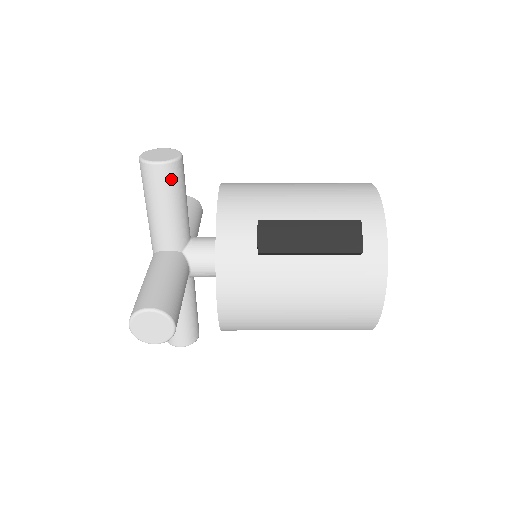
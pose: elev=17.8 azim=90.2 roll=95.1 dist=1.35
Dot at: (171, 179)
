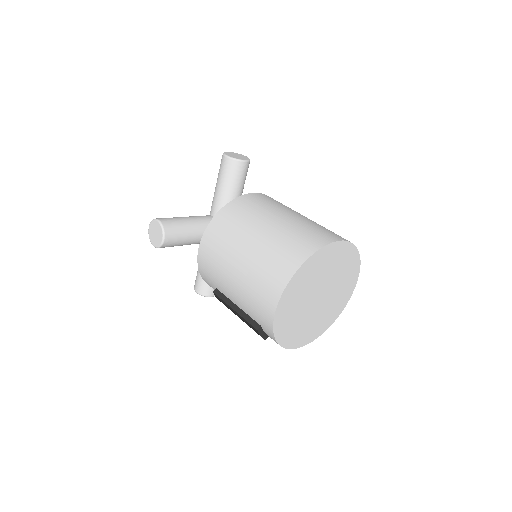
Dot at: occluded
